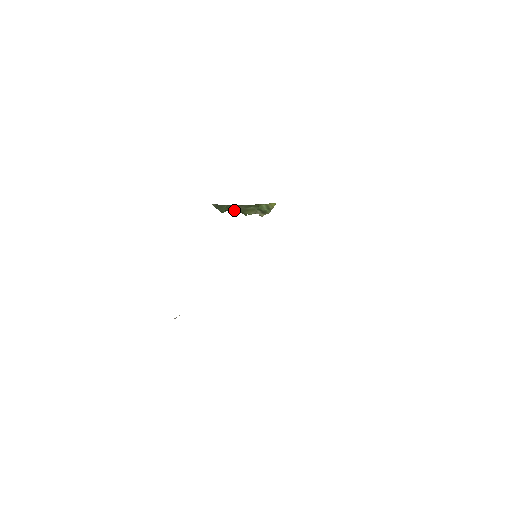
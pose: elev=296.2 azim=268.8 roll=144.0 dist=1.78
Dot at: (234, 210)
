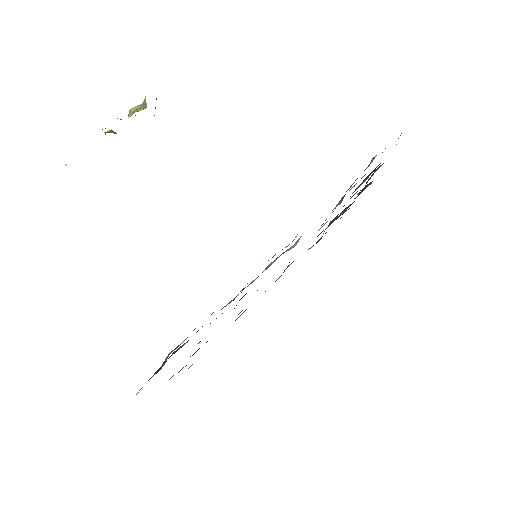
Dot at: occluded
